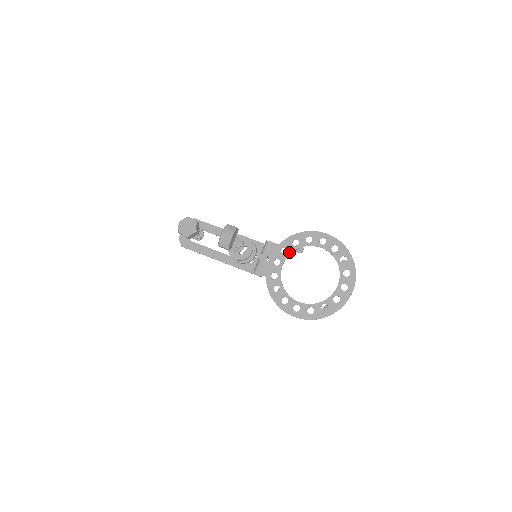
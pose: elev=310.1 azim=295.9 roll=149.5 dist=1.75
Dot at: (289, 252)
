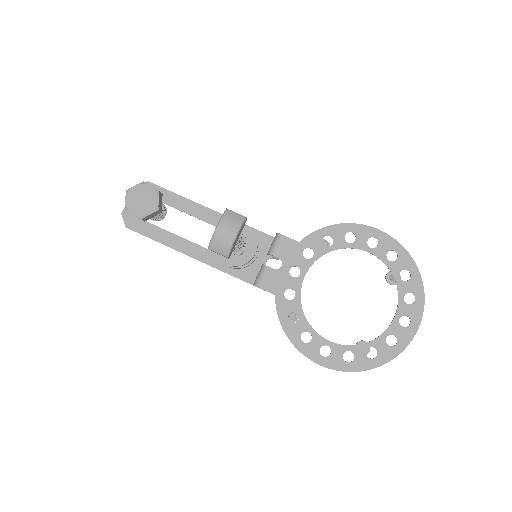
Dot at: (316, 256)
